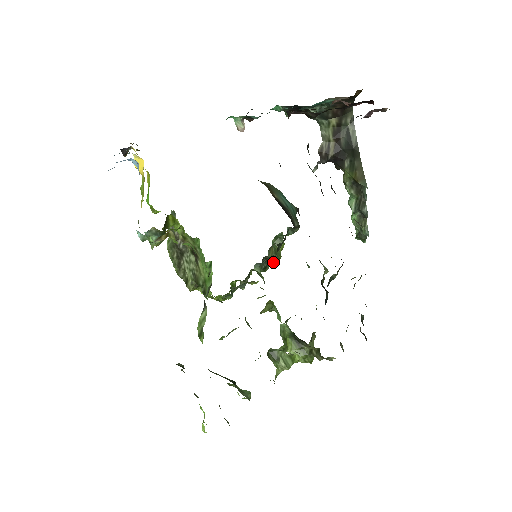
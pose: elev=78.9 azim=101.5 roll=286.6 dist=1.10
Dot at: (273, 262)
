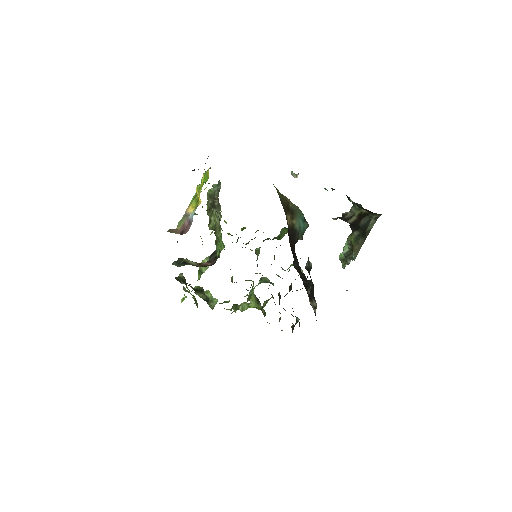
Dot at: occluded
